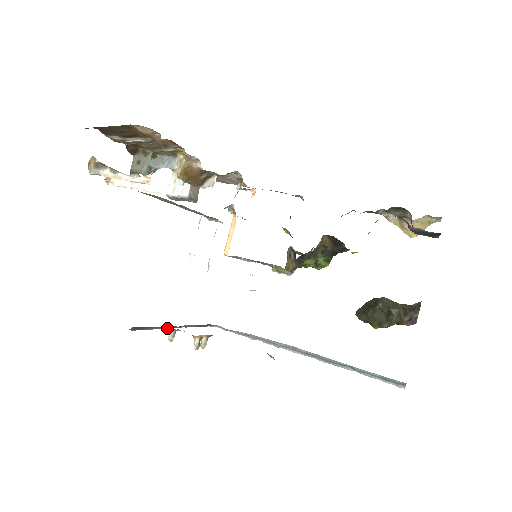
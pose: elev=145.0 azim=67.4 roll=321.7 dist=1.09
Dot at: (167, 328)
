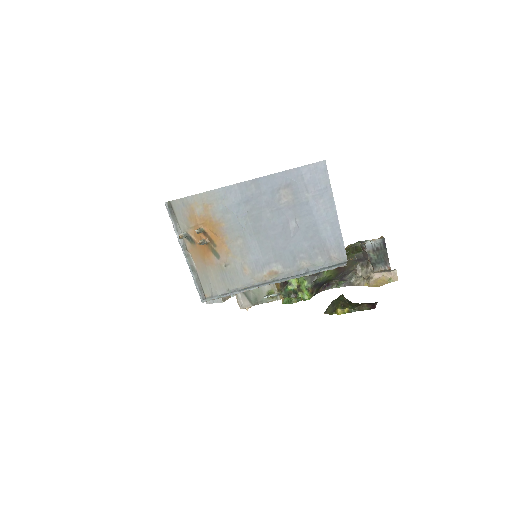
Dot at: (180, 241)
